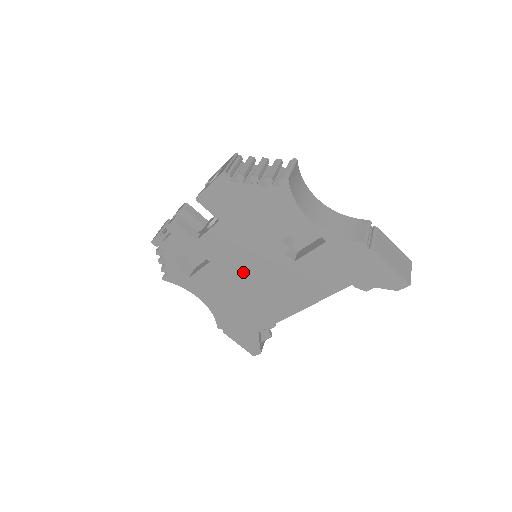
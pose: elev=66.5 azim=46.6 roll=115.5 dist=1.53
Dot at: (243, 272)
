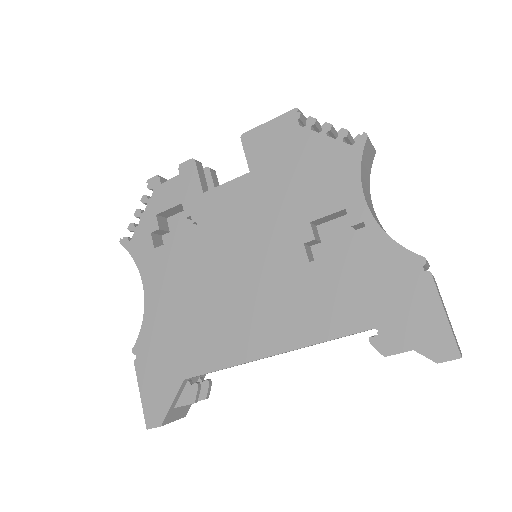
Dot at: (230, 260)
